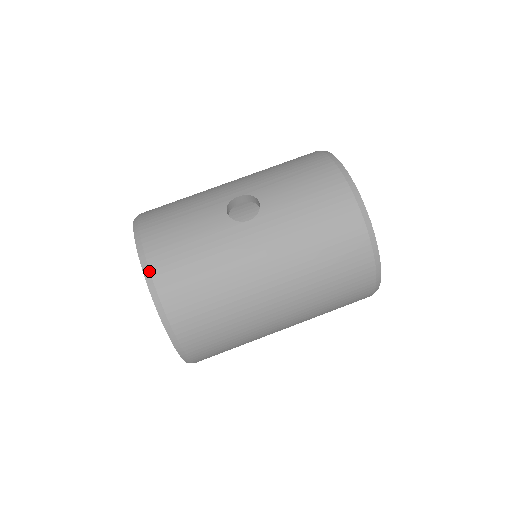
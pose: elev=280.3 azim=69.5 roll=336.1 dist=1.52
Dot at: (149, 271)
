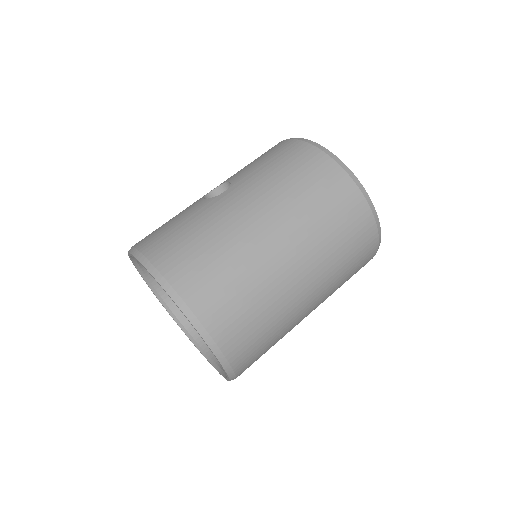
Dot at: (145, 258)
